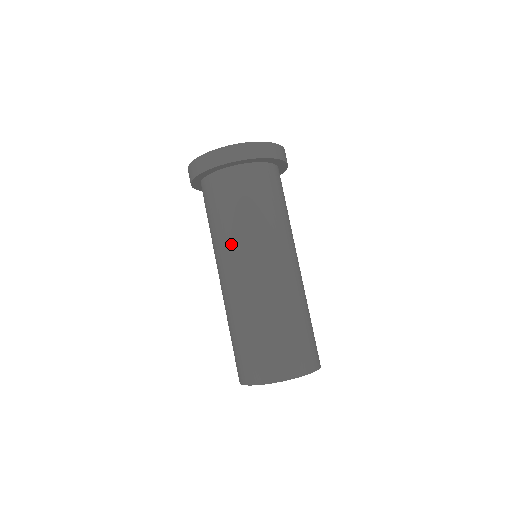
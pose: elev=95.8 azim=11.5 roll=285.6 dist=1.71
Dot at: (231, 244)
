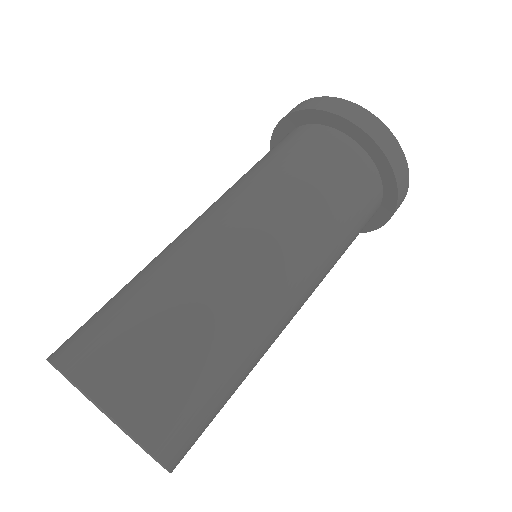
Dot at: (227, 191)
